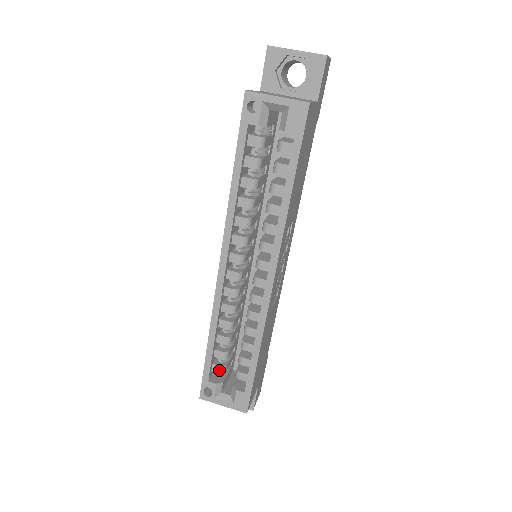
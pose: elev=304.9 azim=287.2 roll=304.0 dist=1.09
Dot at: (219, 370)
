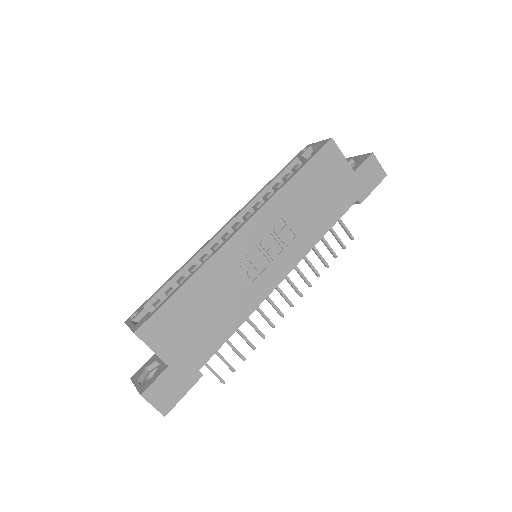
Dot at: (157, 303)
